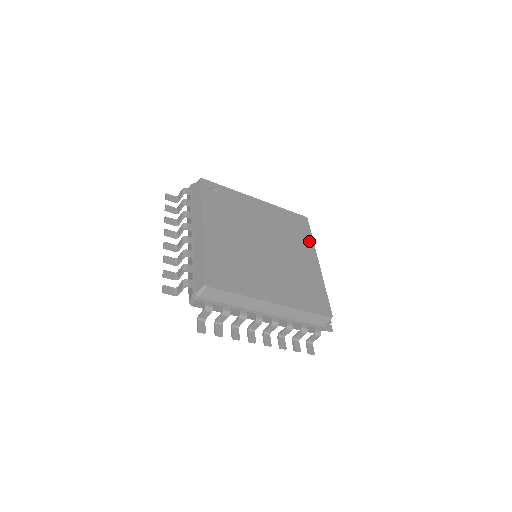
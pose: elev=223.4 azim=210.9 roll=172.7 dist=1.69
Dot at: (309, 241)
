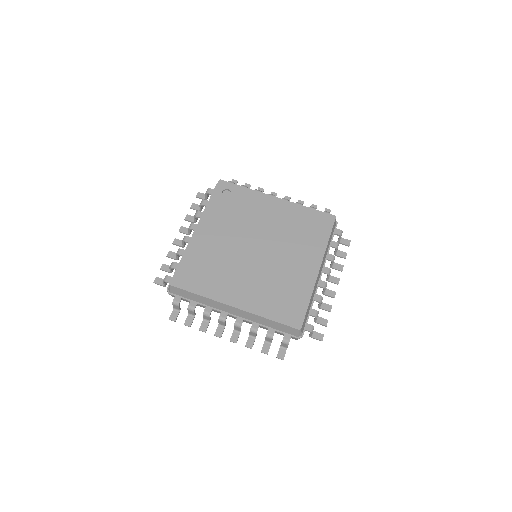
Dot at: (321, 244)
